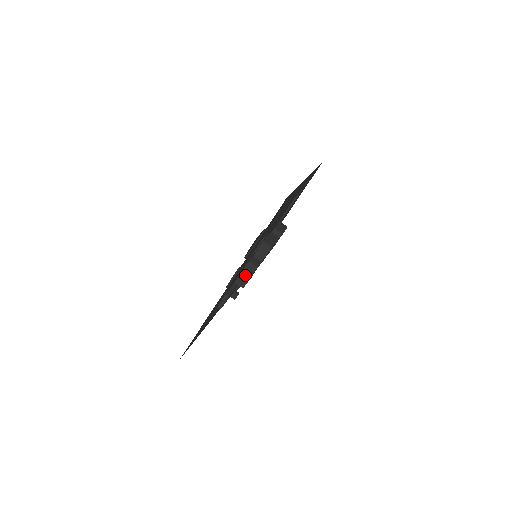
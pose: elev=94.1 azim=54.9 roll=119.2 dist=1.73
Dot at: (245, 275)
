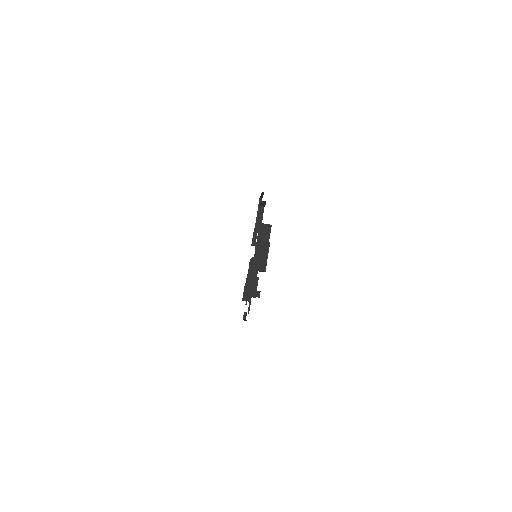
Dot at: (262, 257)
